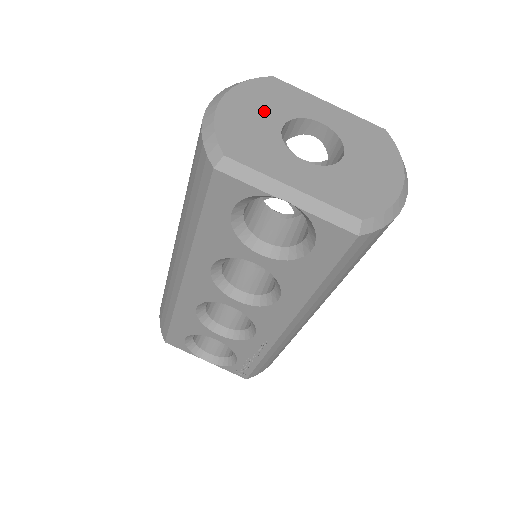
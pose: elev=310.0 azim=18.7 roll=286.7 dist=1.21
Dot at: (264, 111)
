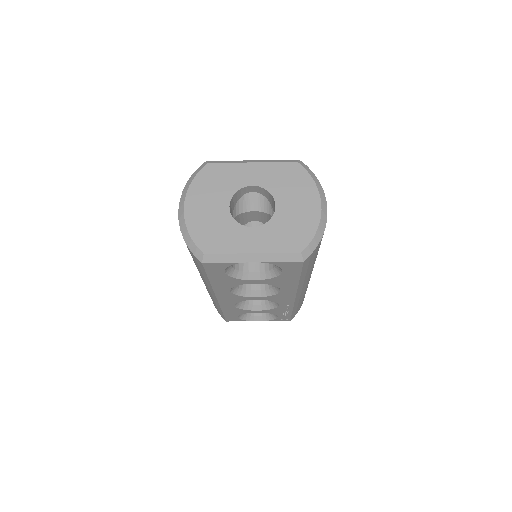
Dot at: (213, 201)
